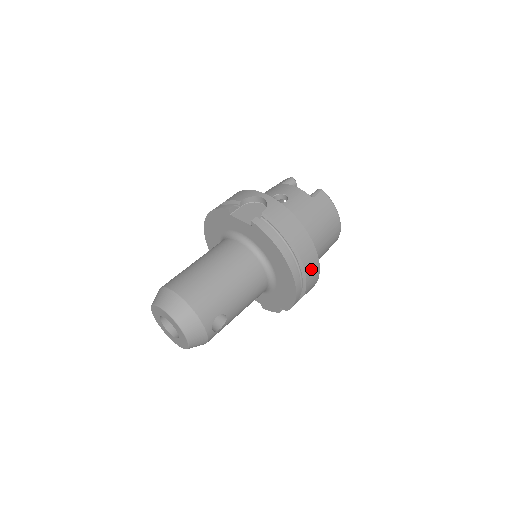
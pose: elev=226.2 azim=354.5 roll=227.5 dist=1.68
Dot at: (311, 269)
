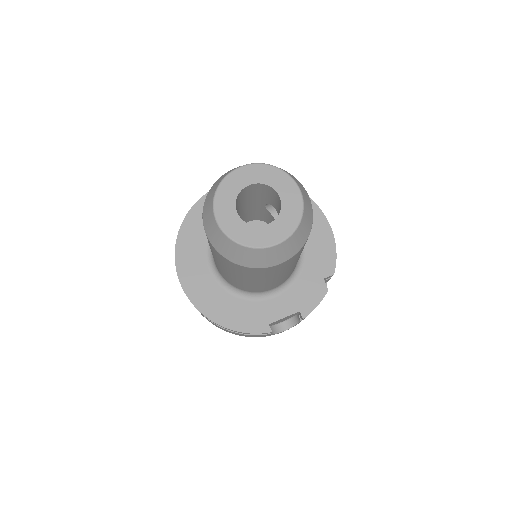
Dot at: occluded
